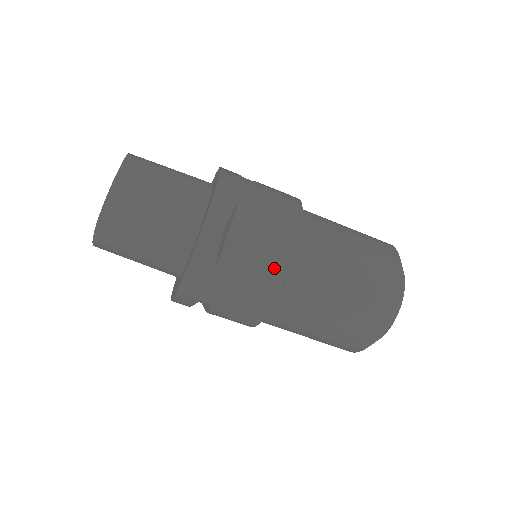
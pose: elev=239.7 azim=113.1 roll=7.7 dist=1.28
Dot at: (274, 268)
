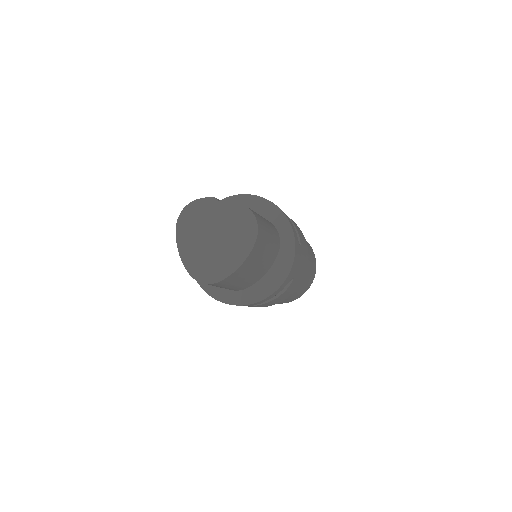
Dot at: occluded
